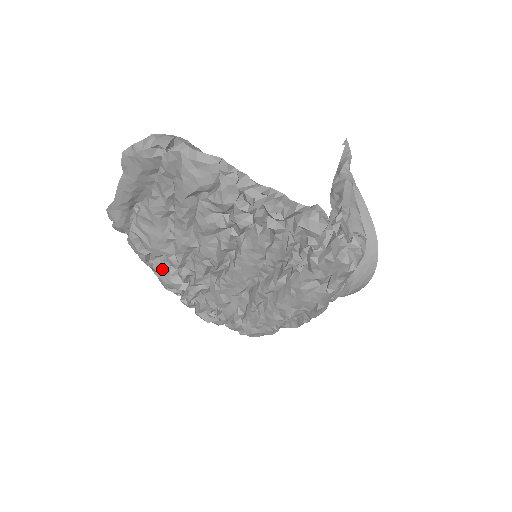
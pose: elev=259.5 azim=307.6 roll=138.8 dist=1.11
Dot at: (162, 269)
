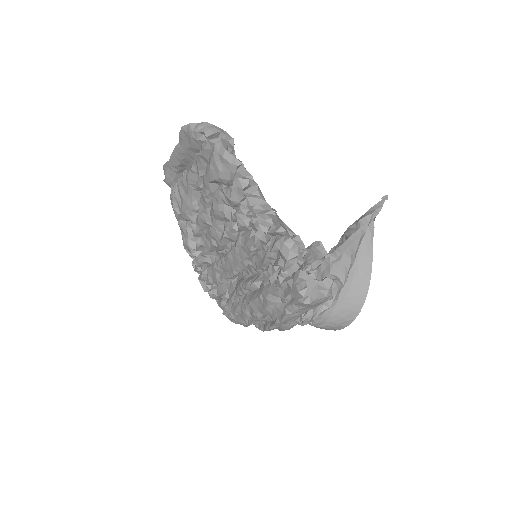
Dot at: (186, 231)
